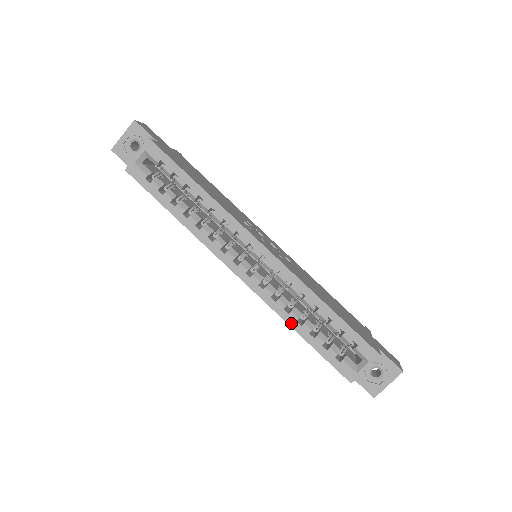
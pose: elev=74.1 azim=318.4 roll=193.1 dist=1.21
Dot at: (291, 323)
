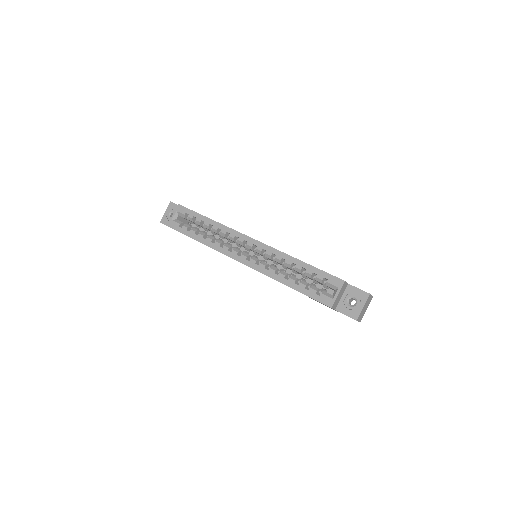
Dot at: (281, 281)
